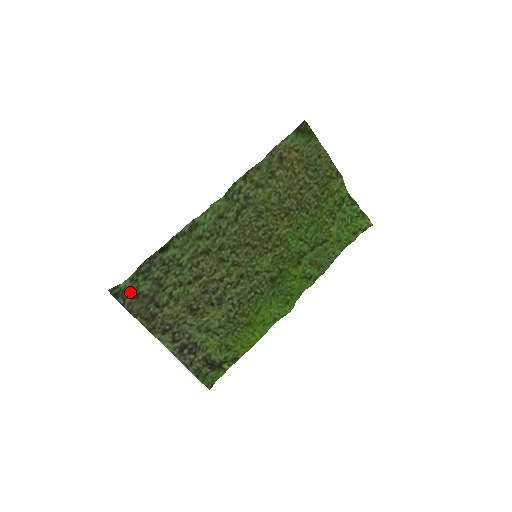
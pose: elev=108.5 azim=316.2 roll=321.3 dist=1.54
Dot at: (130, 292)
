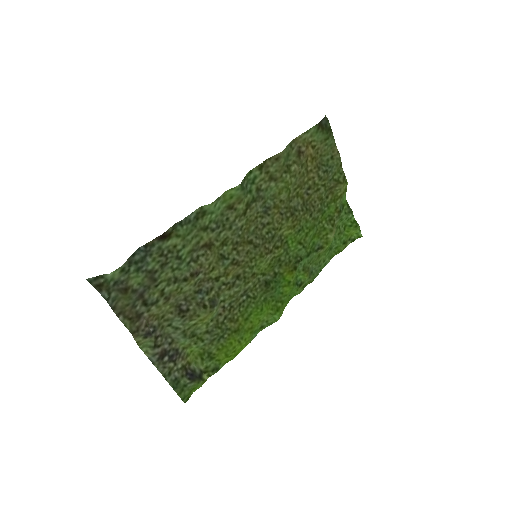
Dot at: (117, 285)
